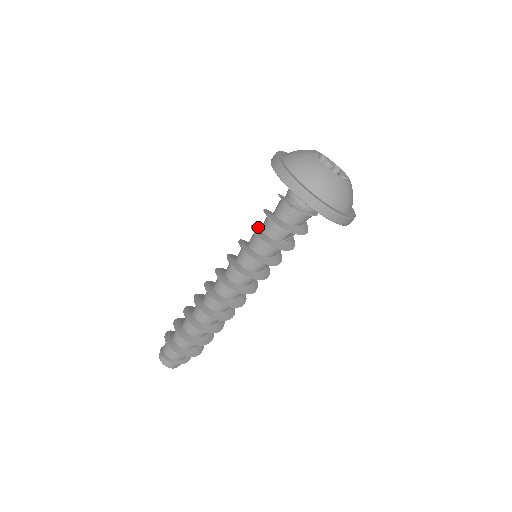
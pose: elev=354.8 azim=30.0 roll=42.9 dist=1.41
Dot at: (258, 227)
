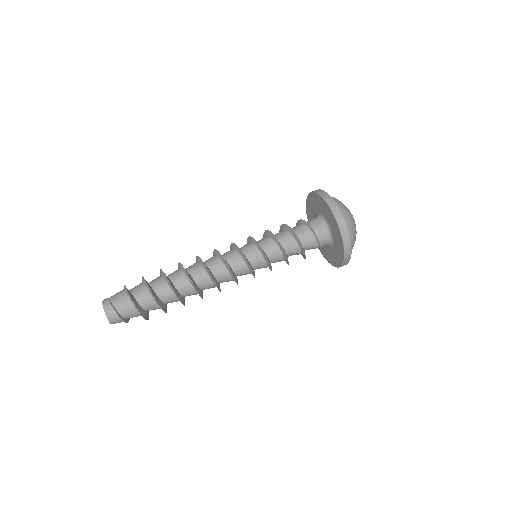
Dot at: occluded
